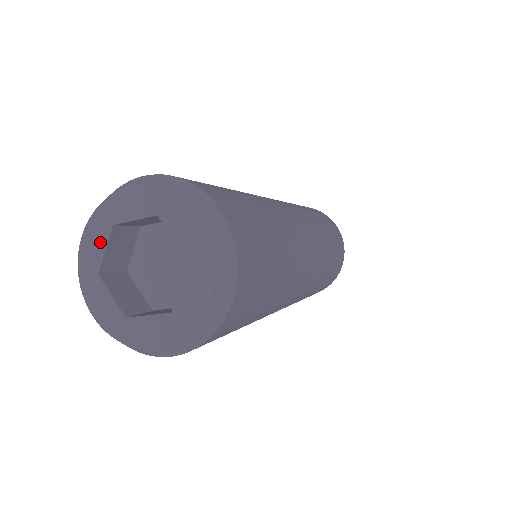
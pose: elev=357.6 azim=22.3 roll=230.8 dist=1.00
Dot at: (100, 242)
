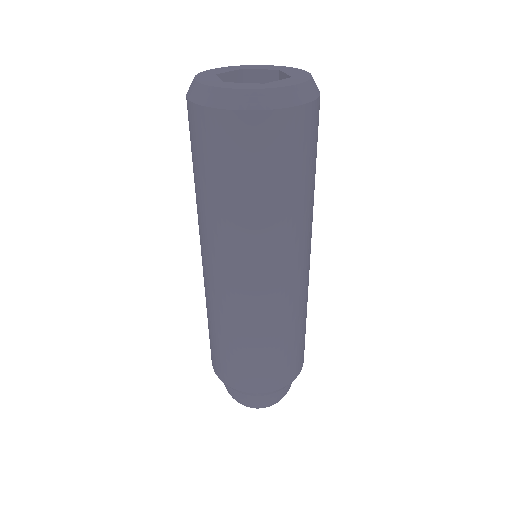
Dot at: (212, 78)
